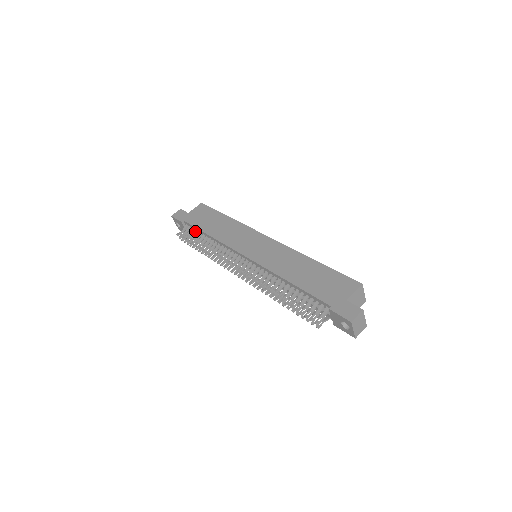
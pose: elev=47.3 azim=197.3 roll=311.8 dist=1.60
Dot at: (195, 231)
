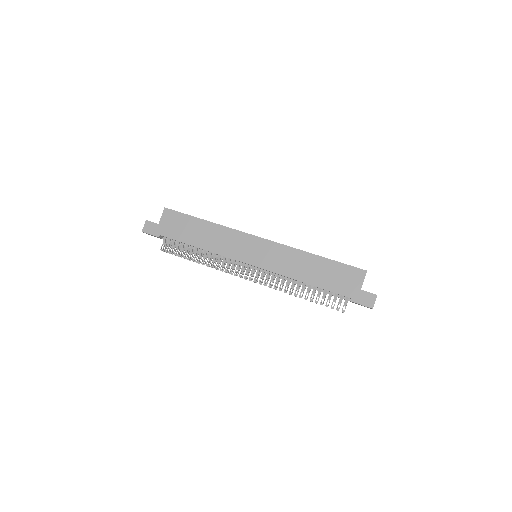
Dot at: (179, 243)
